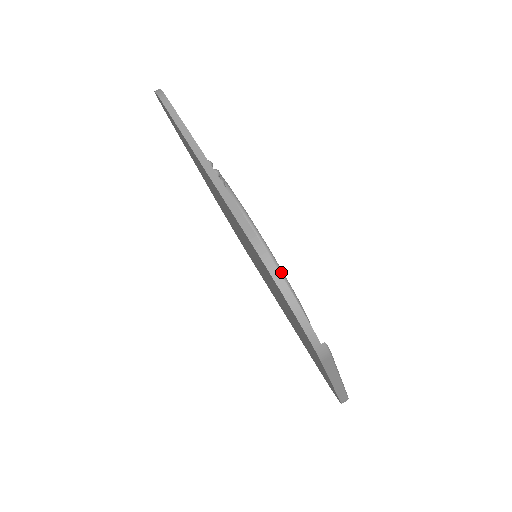
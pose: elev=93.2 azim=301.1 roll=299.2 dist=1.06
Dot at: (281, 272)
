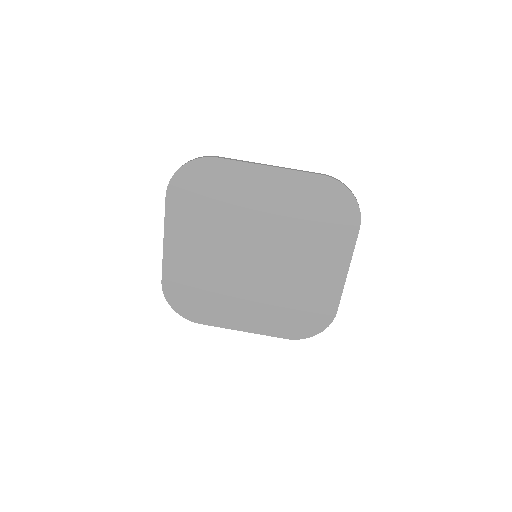
Dot at: occluded
